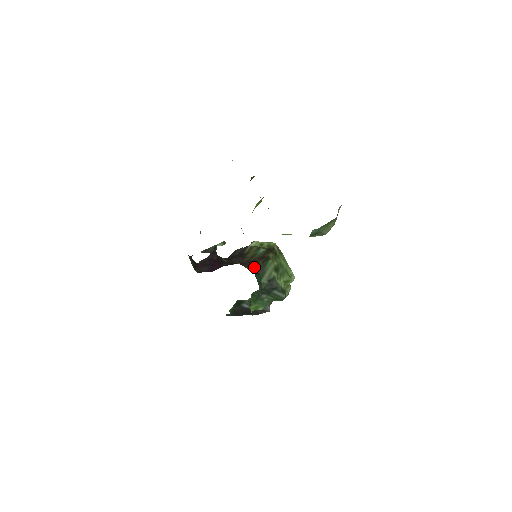
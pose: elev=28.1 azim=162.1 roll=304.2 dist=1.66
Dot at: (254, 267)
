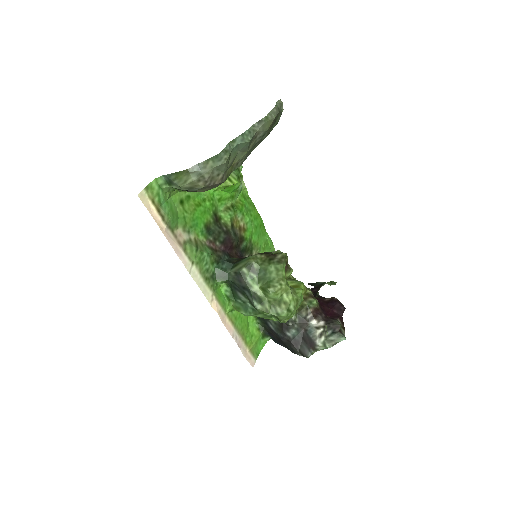
Dot at: (238, 259)
